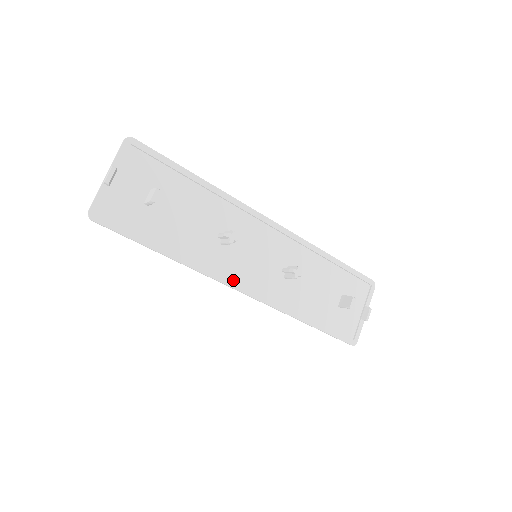
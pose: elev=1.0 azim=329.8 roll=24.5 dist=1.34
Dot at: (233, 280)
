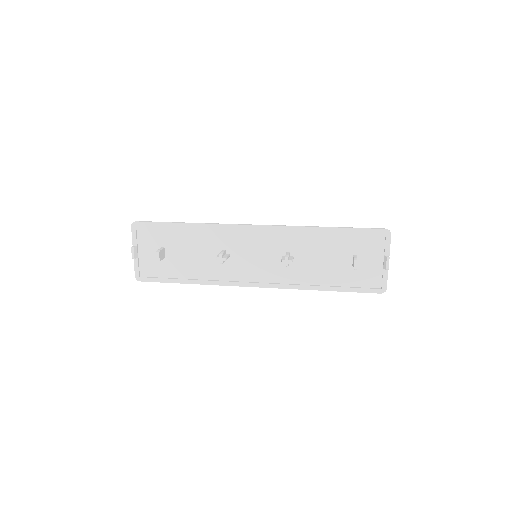
Dot at: (245, 280)
